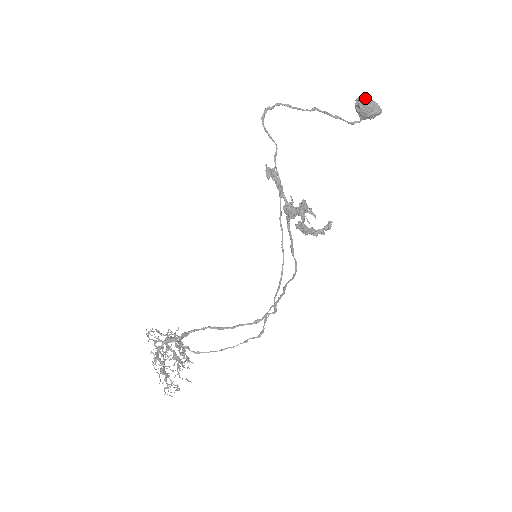
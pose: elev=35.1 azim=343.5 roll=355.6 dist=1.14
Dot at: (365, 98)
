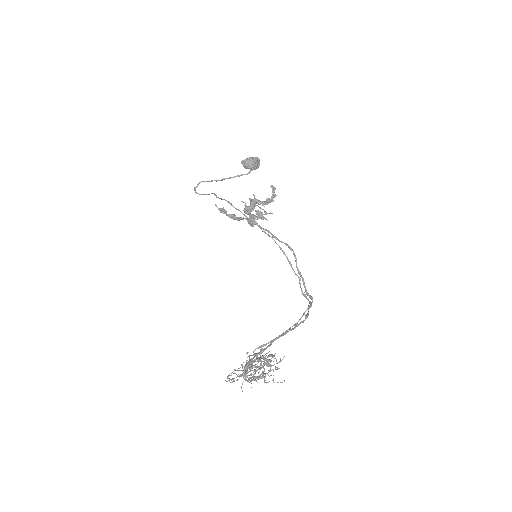
Dot at: occluded
